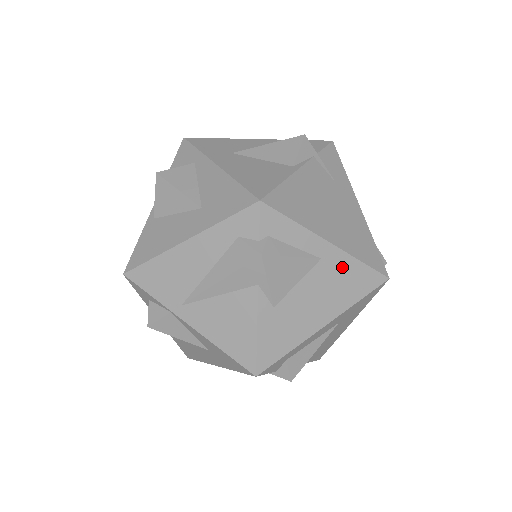
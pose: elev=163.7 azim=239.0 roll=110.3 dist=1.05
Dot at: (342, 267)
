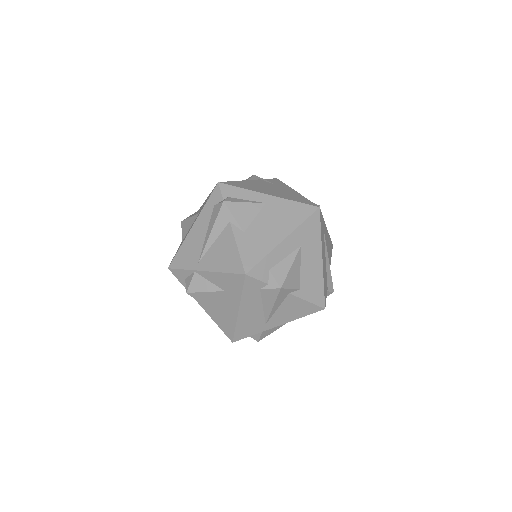
Dot at: (282, 206)
